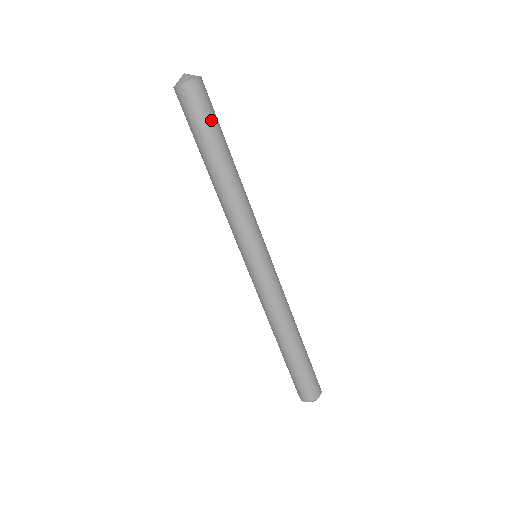
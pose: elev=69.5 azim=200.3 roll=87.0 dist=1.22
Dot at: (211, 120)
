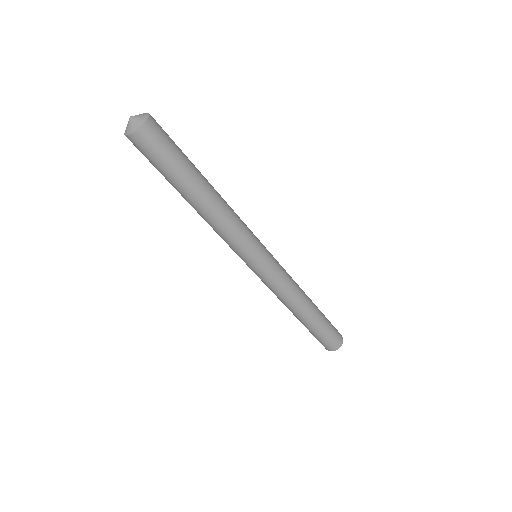
Dot at: (164, 166)
